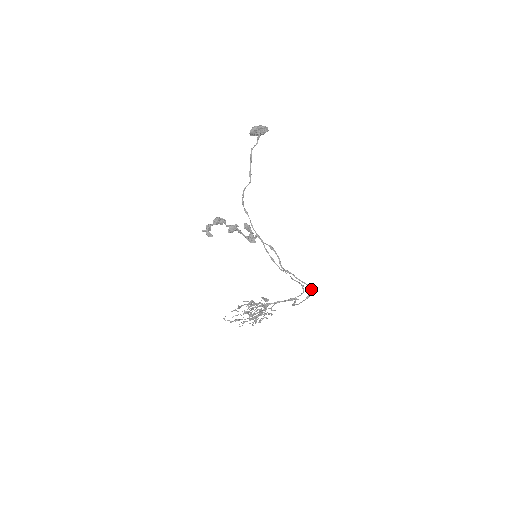
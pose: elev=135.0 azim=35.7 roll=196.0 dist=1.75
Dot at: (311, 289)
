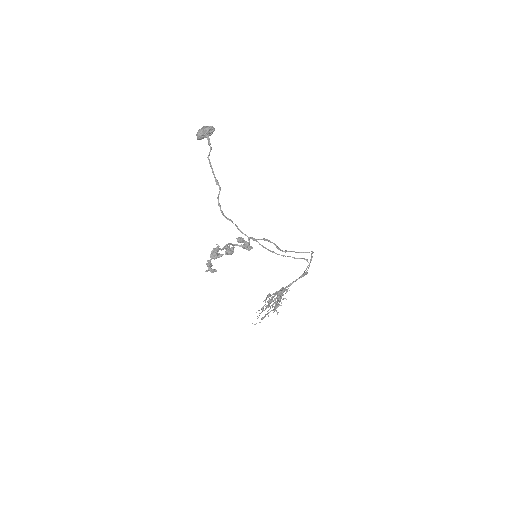
Dot at: (312, 253)
